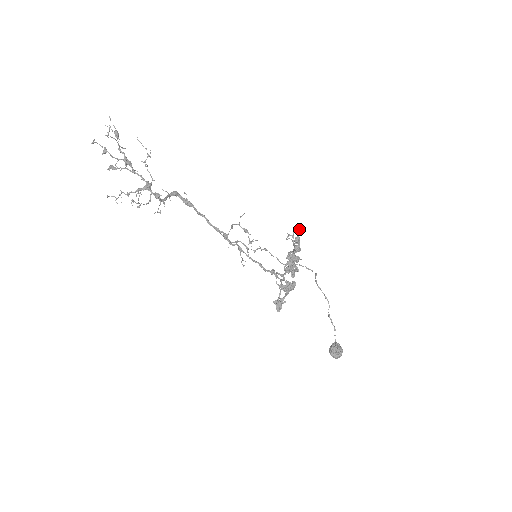
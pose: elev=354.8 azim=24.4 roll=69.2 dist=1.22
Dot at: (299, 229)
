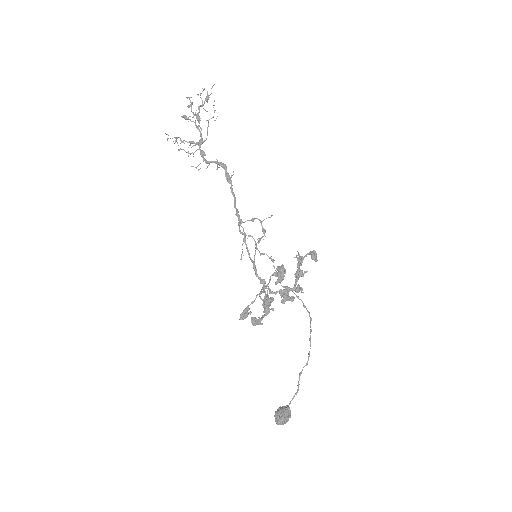
Dot at: (314, 256)
